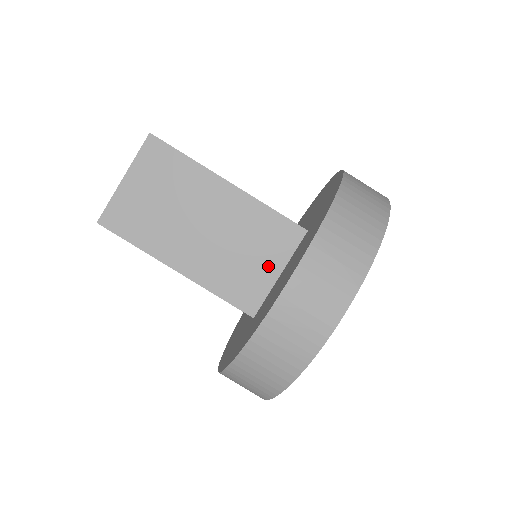
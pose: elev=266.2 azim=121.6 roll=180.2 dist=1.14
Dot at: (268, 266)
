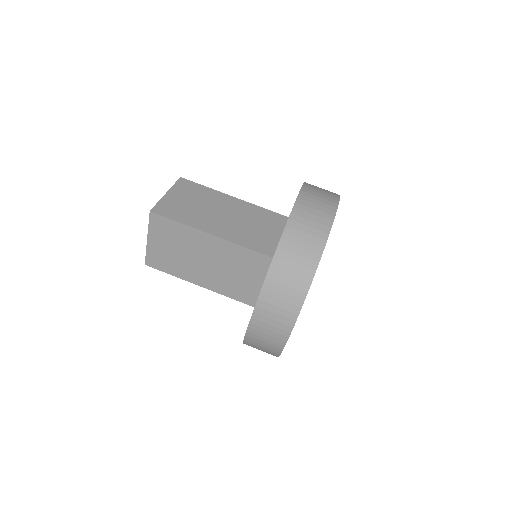
Dot at: (273, 233)
